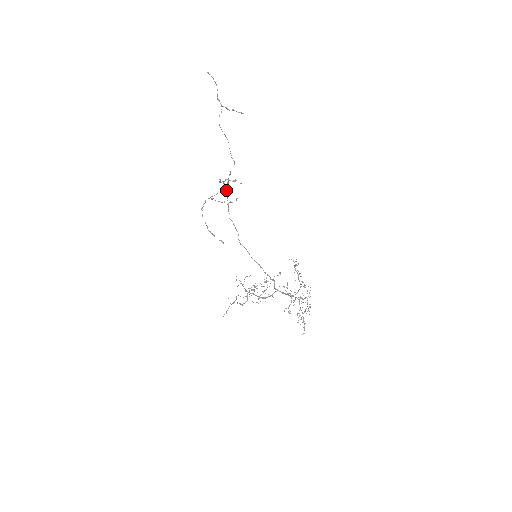
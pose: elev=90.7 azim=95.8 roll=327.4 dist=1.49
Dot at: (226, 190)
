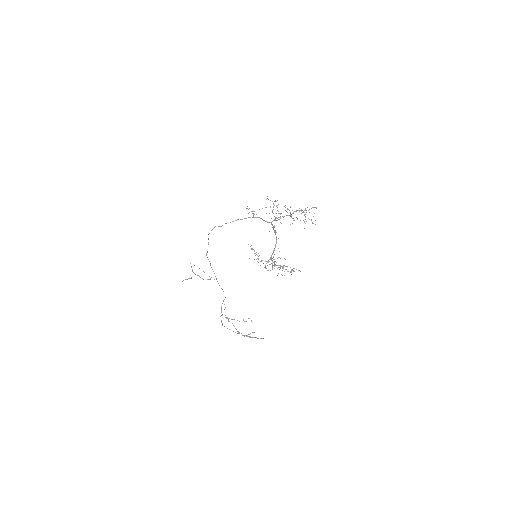
Dot at: (206, 253)
